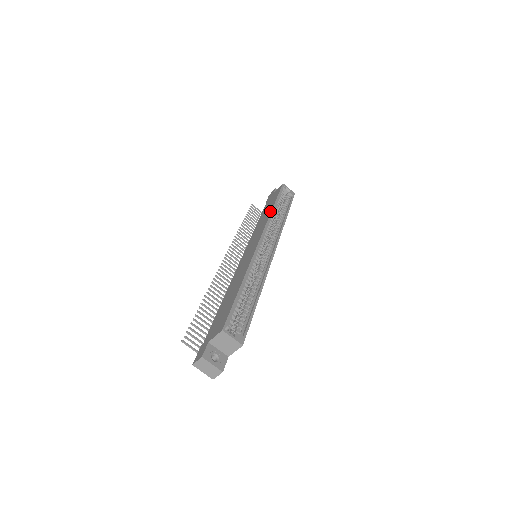
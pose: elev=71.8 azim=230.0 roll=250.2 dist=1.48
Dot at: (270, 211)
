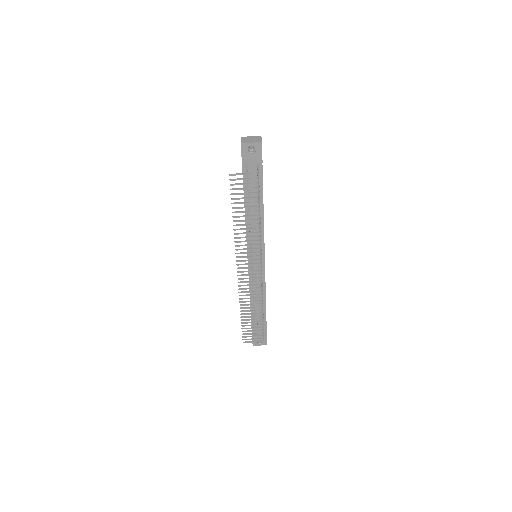
Dot at: occluded
